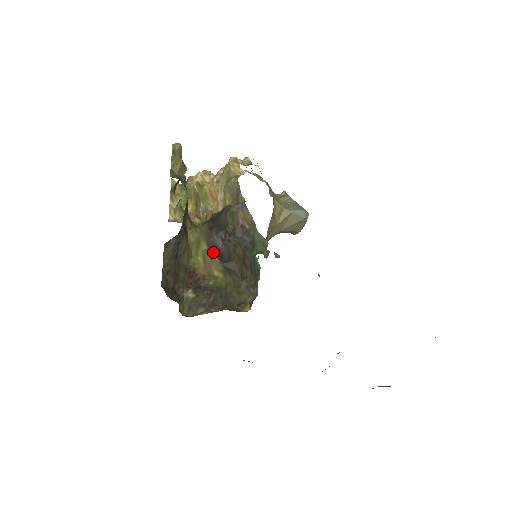
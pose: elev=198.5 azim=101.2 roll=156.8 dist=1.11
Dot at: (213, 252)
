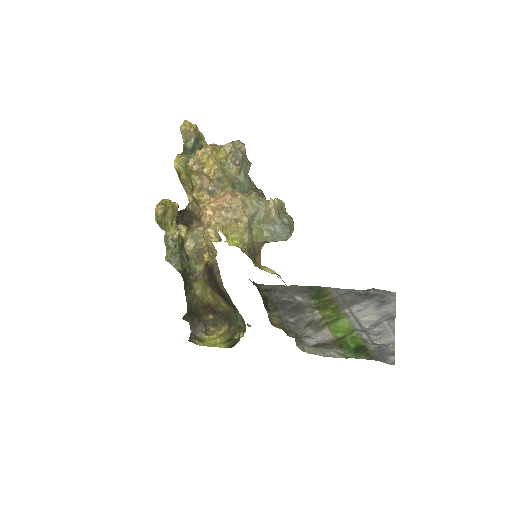
Dot at: (216, 293)
